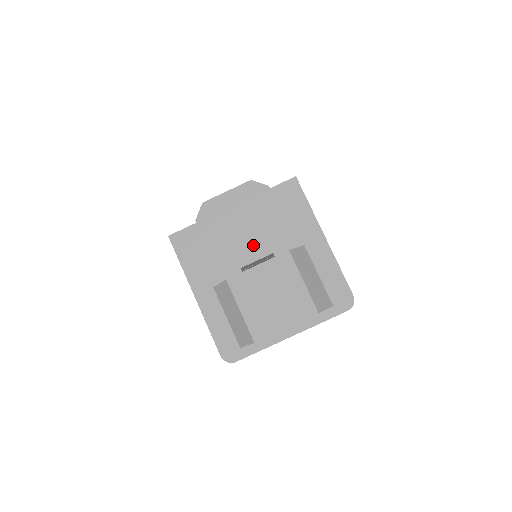
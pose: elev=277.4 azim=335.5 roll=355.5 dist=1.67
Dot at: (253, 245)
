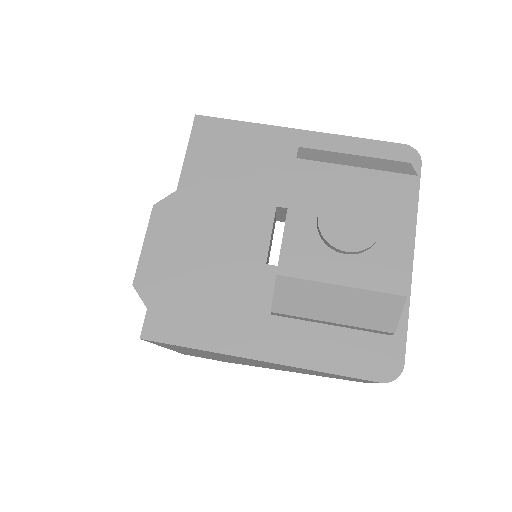
Dot at: (245, 225)
